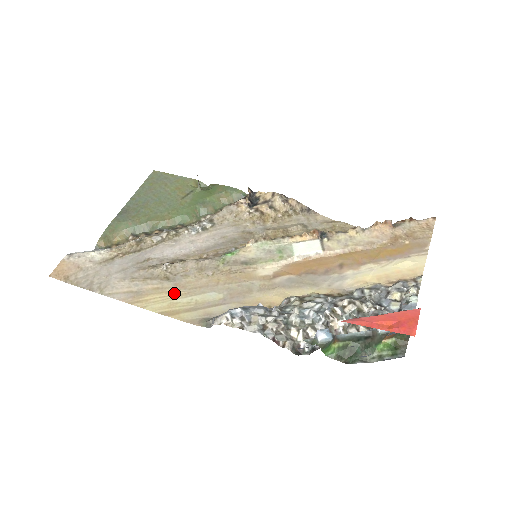
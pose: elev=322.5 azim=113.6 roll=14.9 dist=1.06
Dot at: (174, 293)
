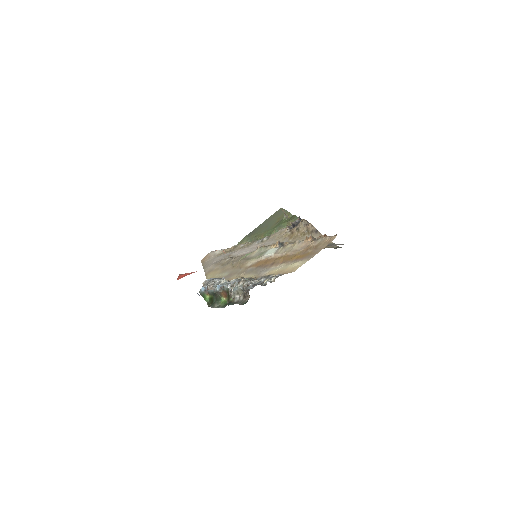
Dot at: (218, 272)
